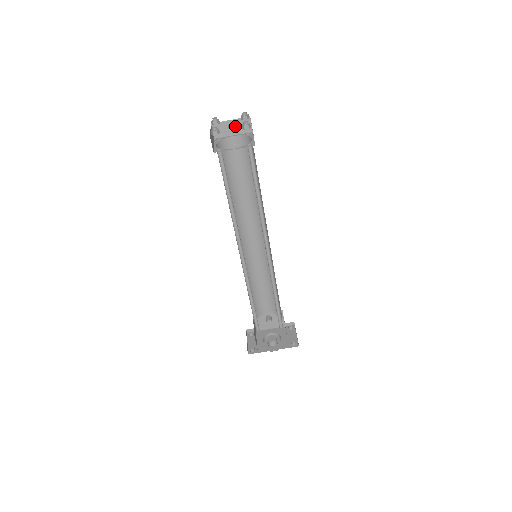
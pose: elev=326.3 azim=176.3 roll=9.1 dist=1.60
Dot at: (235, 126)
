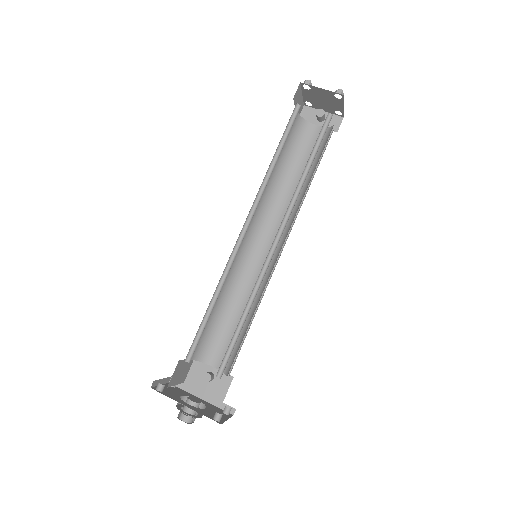
Dot at: (325, 115)
